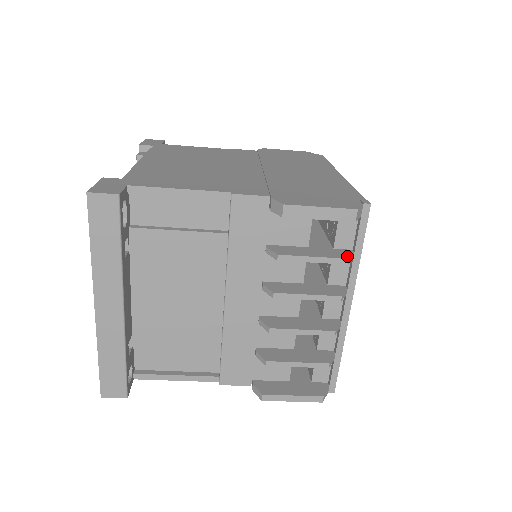
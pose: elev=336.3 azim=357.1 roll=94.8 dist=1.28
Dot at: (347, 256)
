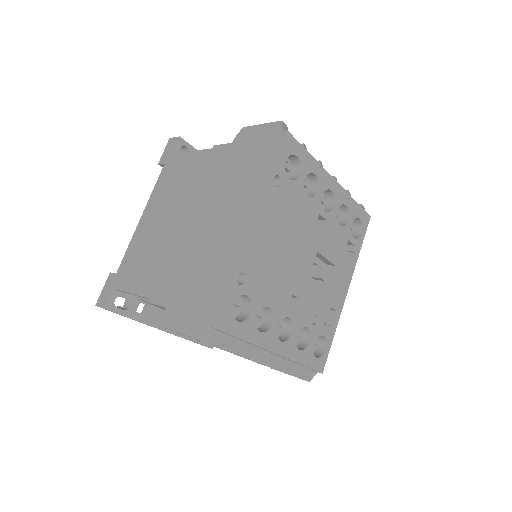
Dot at: (230, 347)
